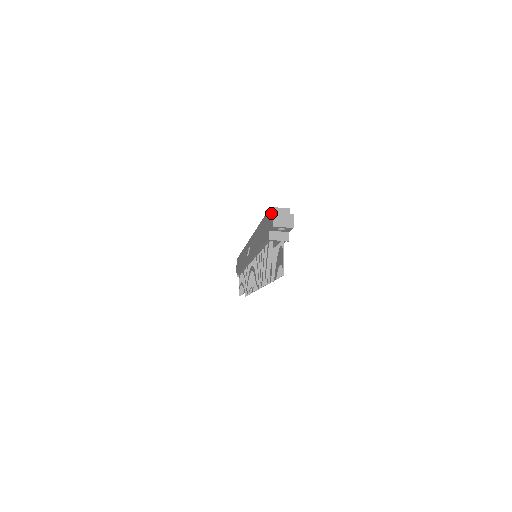
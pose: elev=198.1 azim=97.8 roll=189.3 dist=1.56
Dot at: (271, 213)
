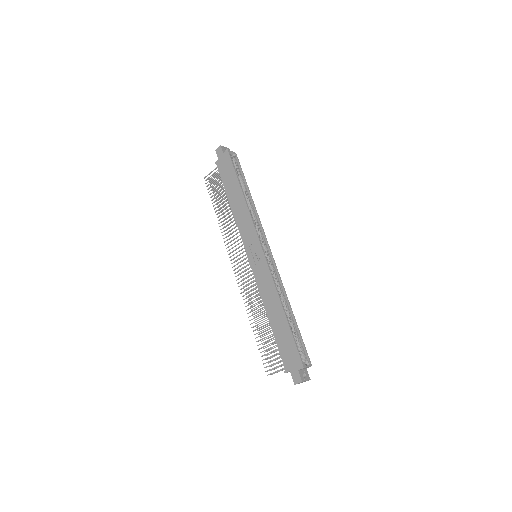
Dot at: (301, 369)
